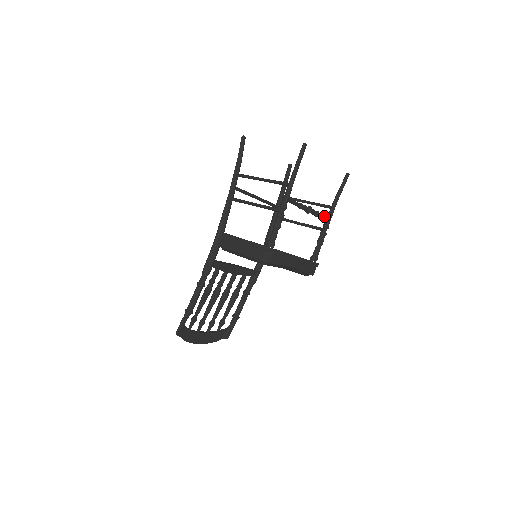
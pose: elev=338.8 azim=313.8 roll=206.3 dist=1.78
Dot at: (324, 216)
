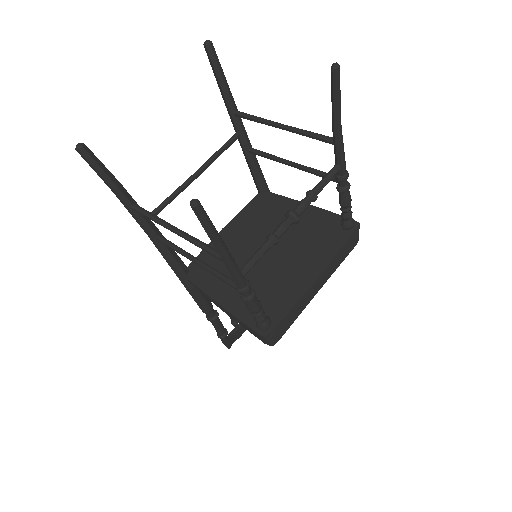
Dot at: (328, 178)
